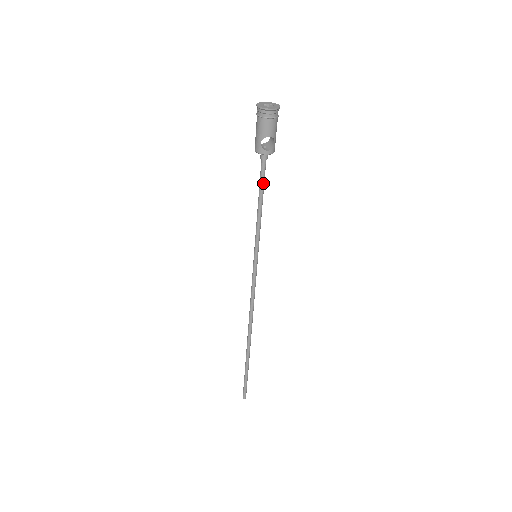
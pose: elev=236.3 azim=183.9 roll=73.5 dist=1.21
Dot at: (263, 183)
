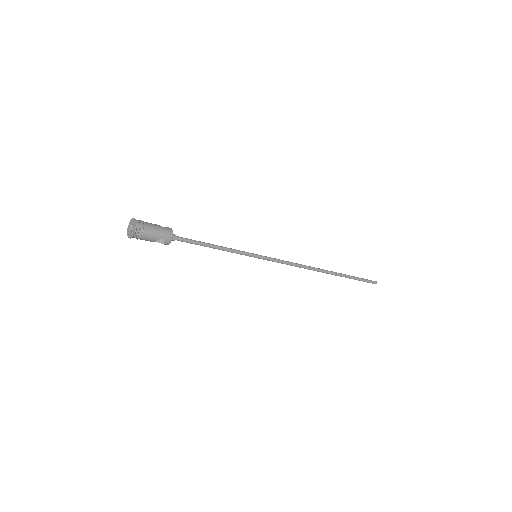
Dot at: (195, 244)
